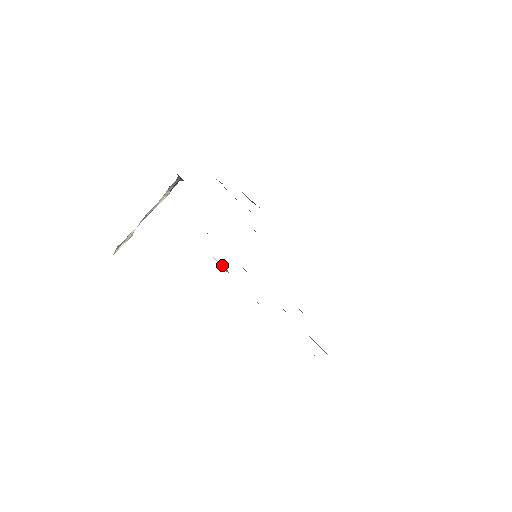
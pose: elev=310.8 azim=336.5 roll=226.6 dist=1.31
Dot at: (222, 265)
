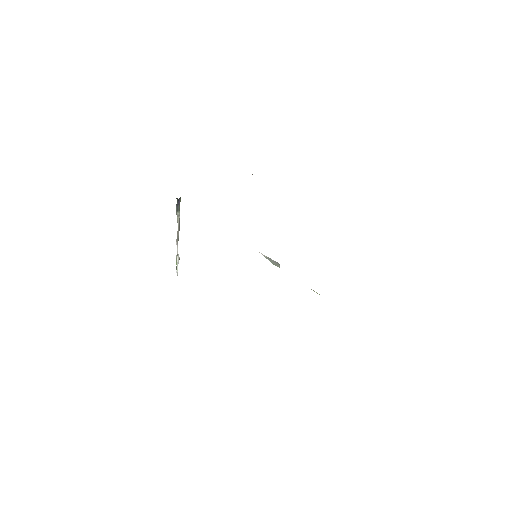
Dot at: occluded
